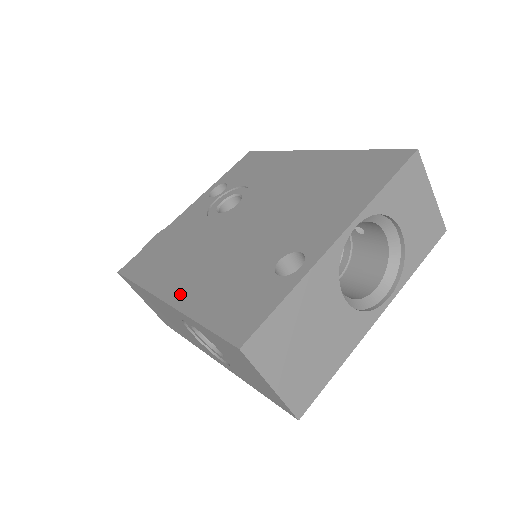
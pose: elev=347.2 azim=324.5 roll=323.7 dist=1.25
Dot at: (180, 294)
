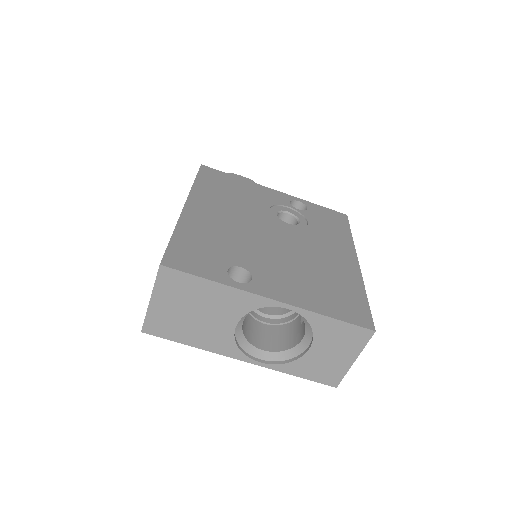
Dot at: (194, 213)
